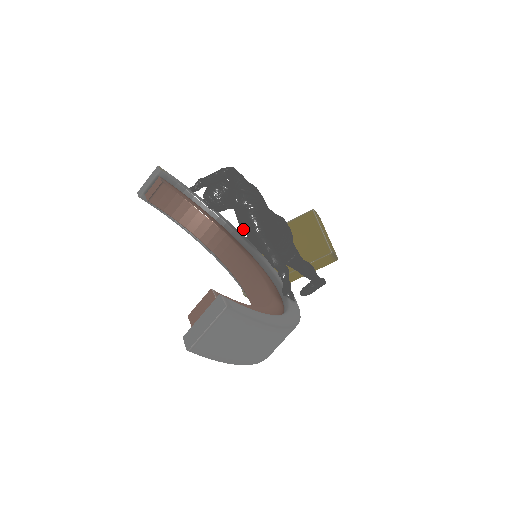
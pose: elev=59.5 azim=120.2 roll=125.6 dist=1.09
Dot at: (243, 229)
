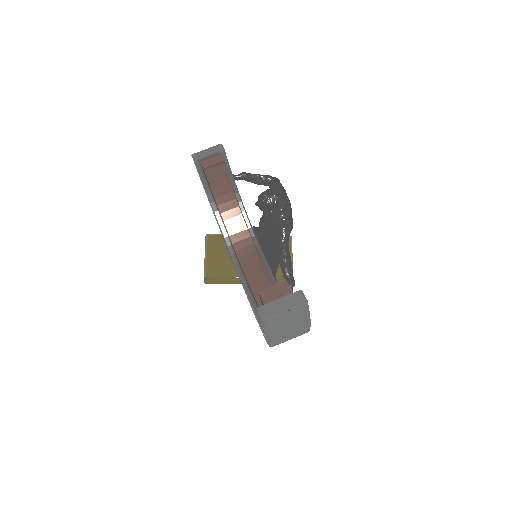
Dot at: (264, 232)
